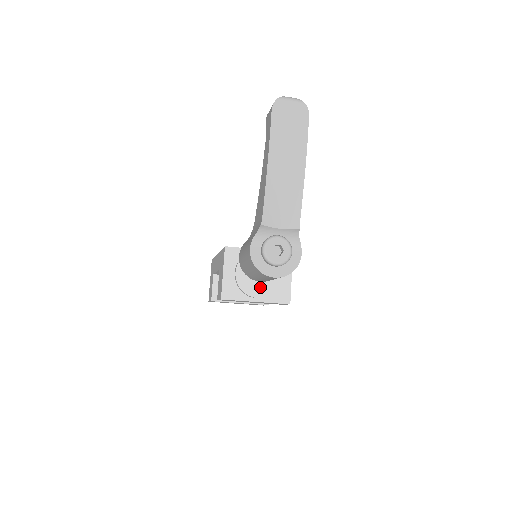
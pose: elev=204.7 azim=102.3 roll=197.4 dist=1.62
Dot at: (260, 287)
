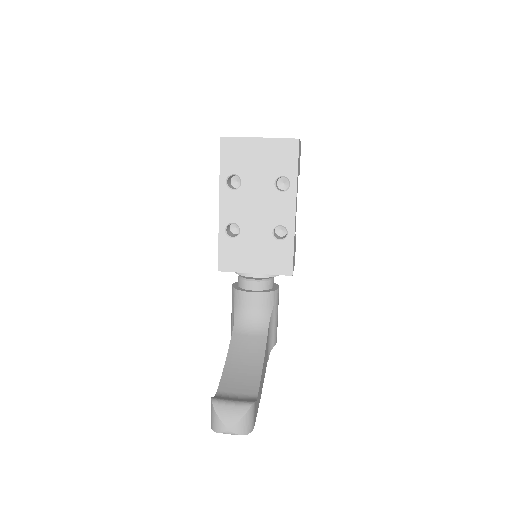
Dot at: occluded
